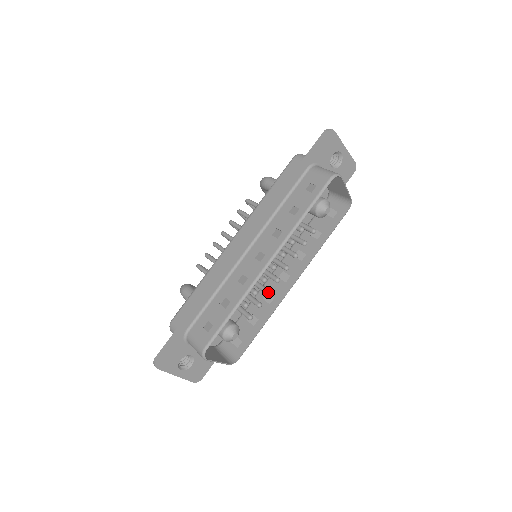
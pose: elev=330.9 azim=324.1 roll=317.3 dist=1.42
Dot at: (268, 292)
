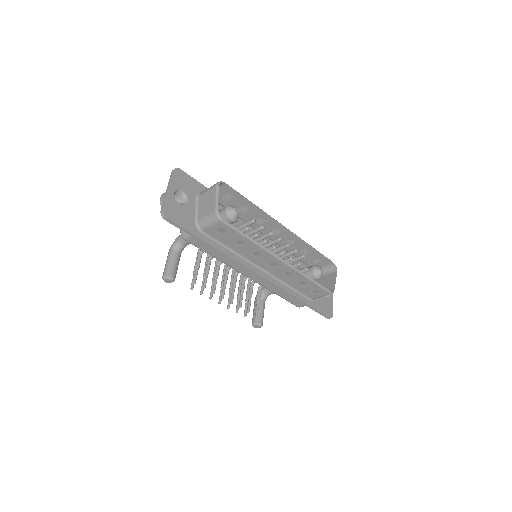
Dot at: occluded
